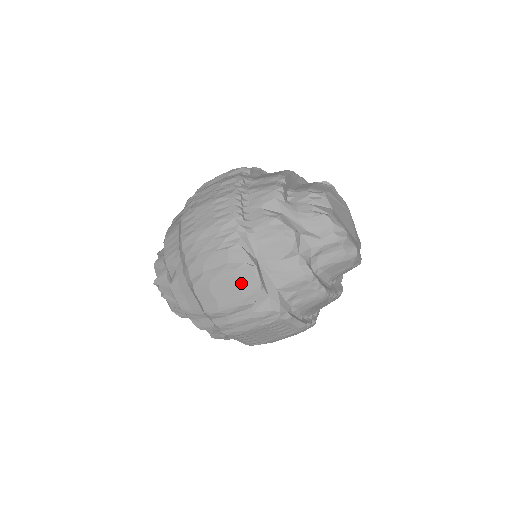
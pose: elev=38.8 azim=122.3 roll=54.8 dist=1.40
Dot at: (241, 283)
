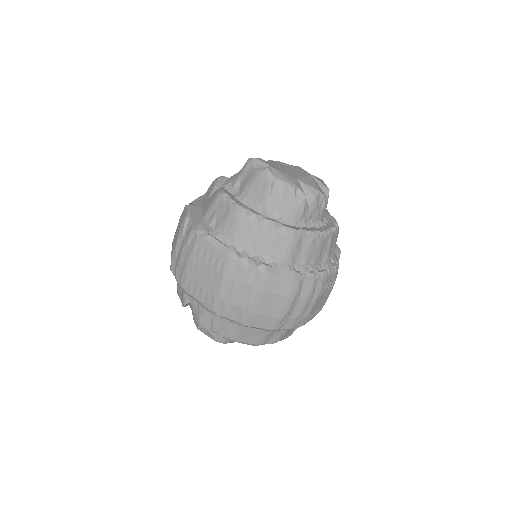
Dot at: (180, 222)
